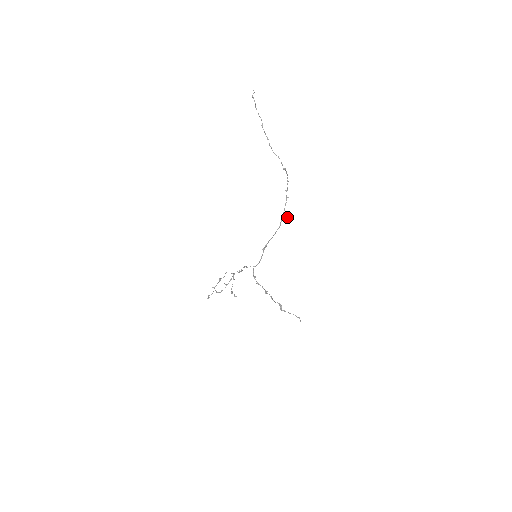
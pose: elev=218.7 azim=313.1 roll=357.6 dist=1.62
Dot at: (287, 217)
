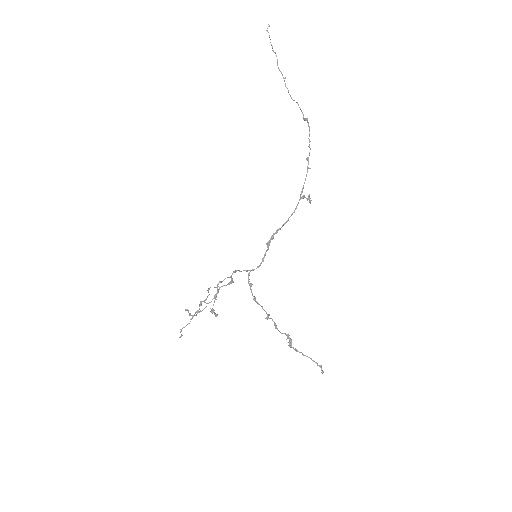
Dot at: (307, 199)
